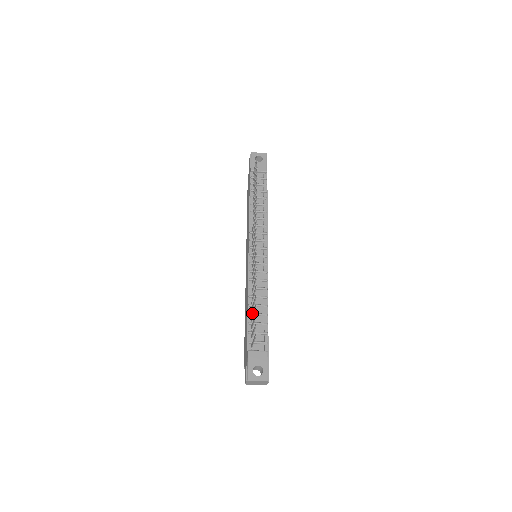
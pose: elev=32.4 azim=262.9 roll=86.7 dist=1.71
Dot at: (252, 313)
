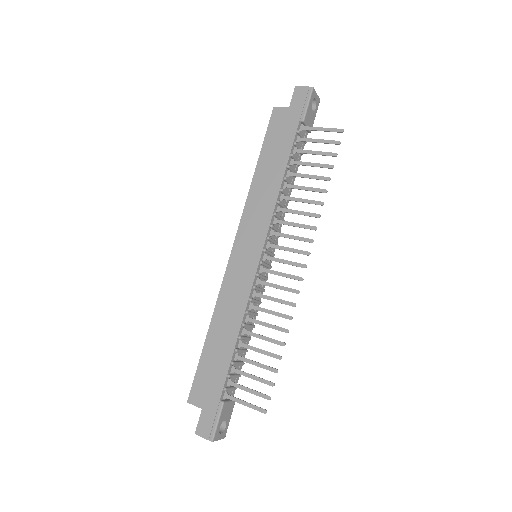
Dot at: (240, 350)
